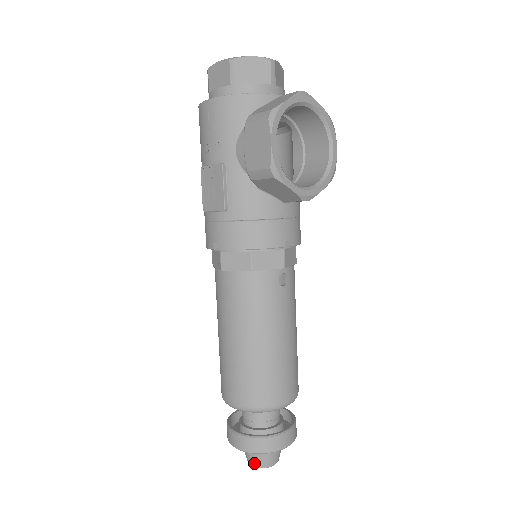
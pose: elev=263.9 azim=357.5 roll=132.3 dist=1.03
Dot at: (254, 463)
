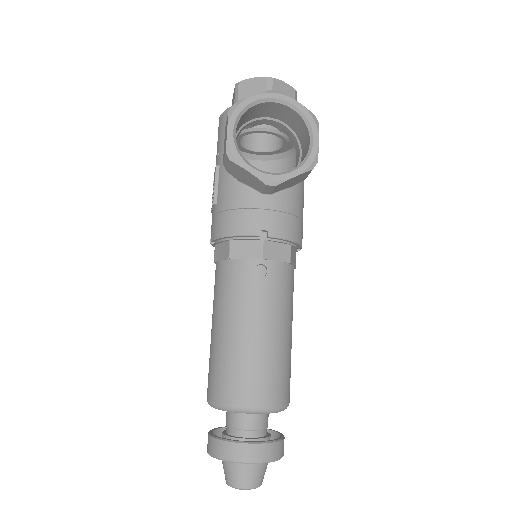
Dot at: (226, 479)
